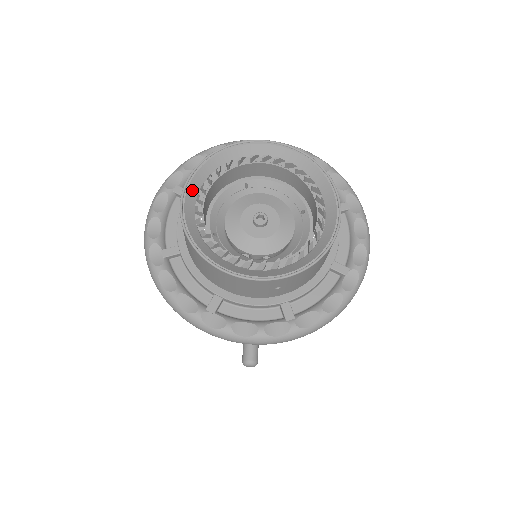
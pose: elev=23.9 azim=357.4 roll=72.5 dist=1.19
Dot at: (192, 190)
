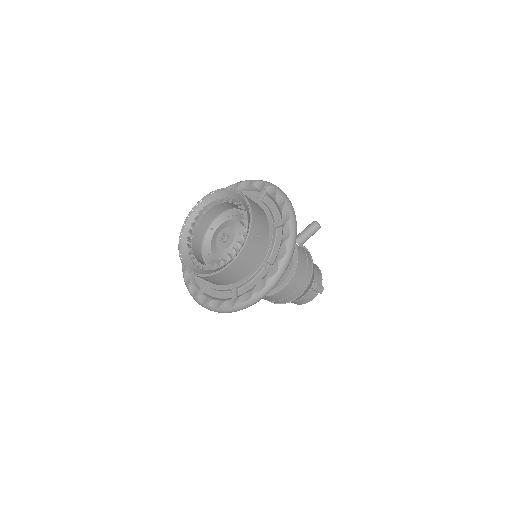
Dot at: (207, 201)
